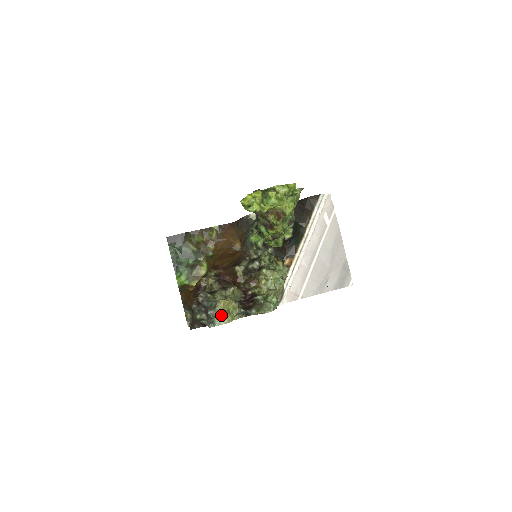
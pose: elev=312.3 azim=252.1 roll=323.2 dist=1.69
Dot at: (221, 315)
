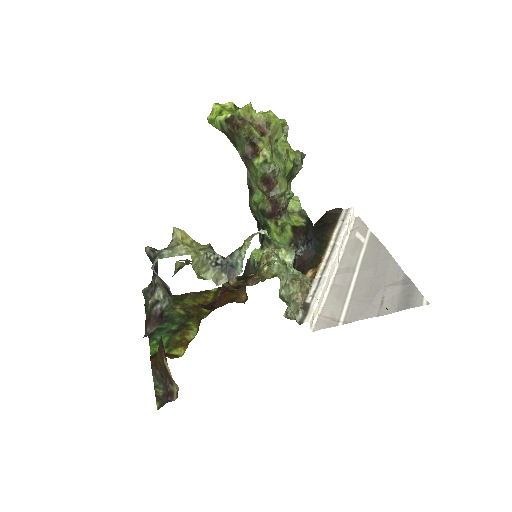
Dot at: (175, 245)
